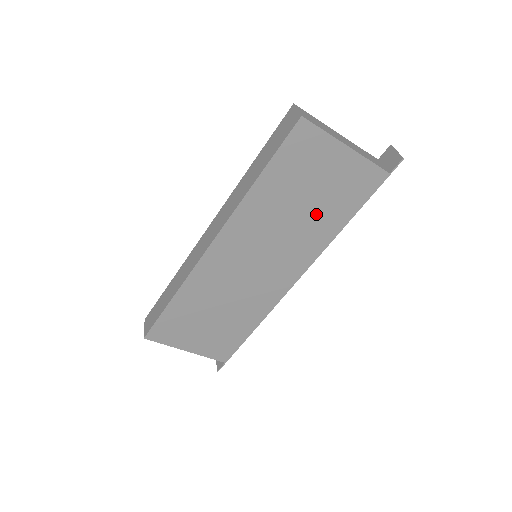
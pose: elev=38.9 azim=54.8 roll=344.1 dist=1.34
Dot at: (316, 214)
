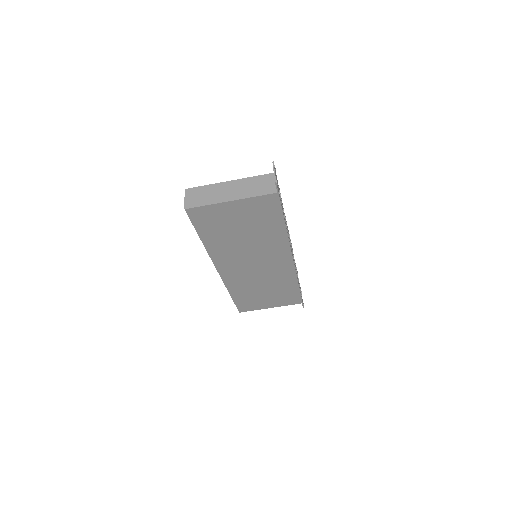
Dot at: (258, 232)
